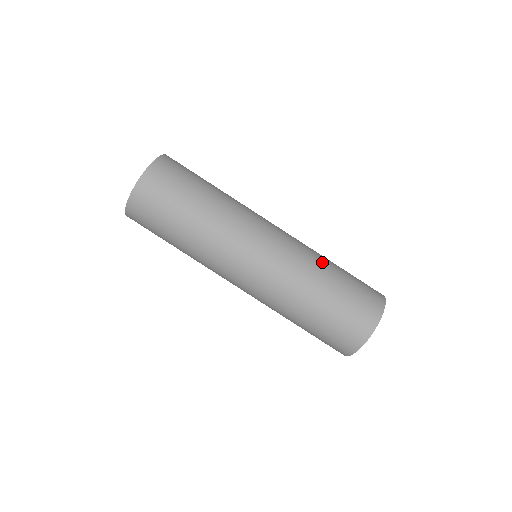
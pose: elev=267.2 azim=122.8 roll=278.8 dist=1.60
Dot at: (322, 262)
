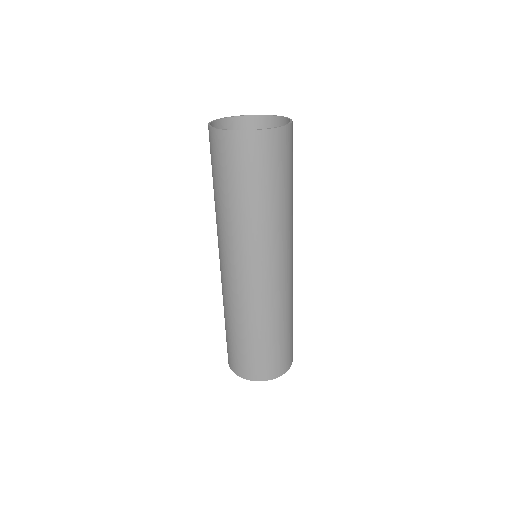
Dot at: (265, 323)
